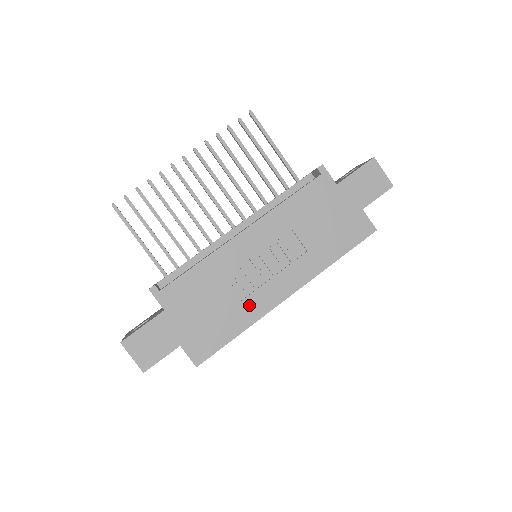
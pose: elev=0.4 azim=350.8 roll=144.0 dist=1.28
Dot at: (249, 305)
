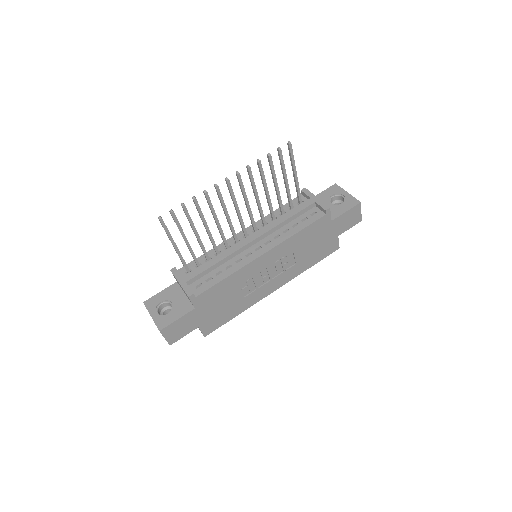
Dot at: (249, 299)
